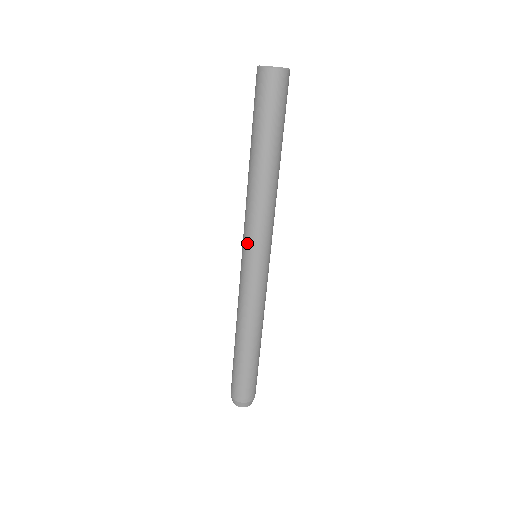
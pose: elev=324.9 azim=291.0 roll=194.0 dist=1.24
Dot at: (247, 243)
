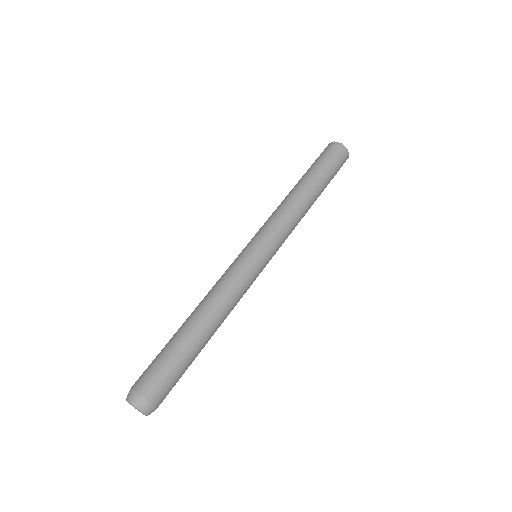
Dot at: (258, 234)
